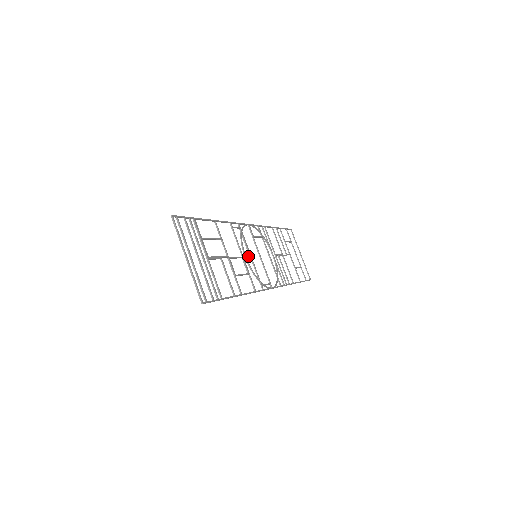
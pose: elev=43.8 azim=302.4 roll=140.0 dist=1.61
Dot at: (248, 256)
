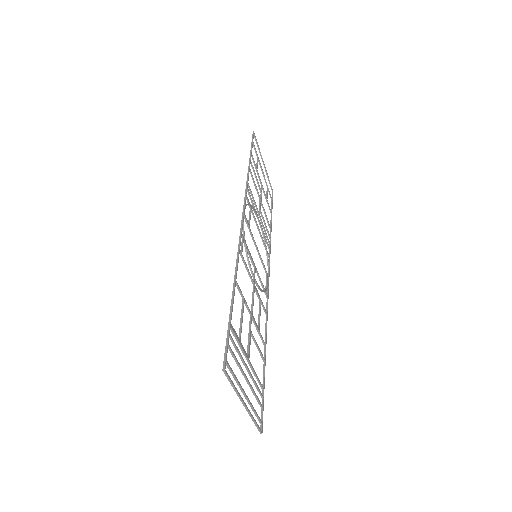
Dot at: (255, 272)
